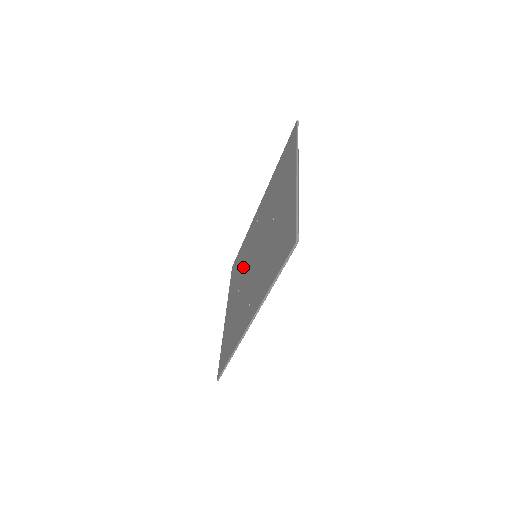
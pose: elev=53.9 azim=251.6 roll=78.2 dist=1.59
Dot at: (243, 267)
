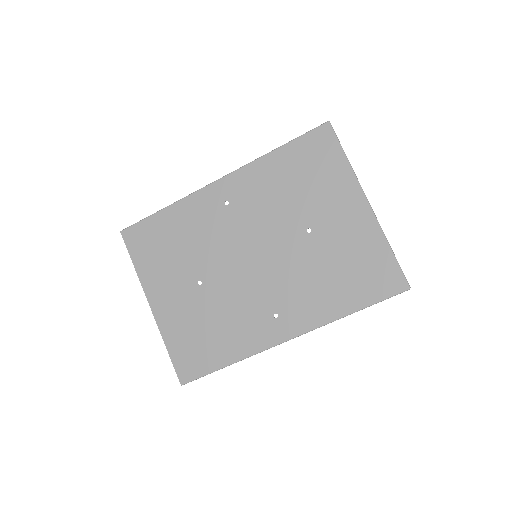
Dot at: (200, 254)
